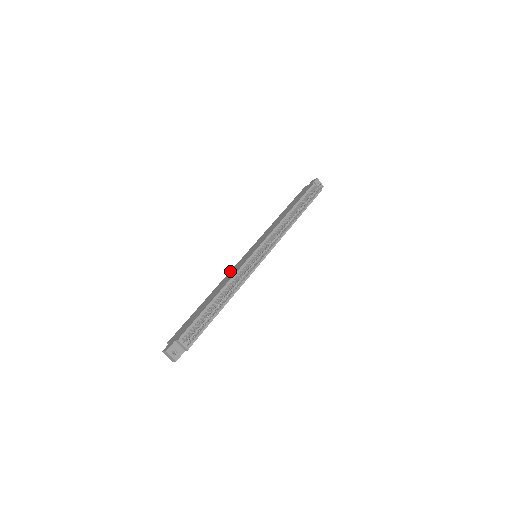
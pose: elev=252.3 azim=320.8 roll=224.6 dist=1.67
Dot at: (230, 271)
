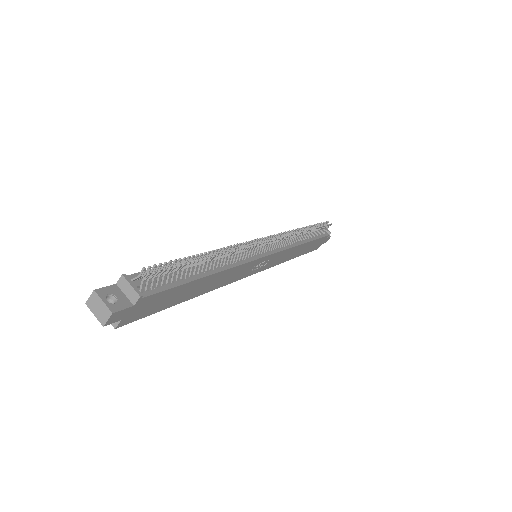
Dot at: occluded
